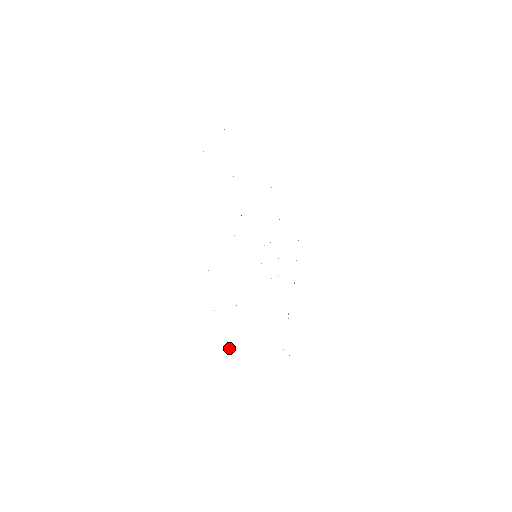
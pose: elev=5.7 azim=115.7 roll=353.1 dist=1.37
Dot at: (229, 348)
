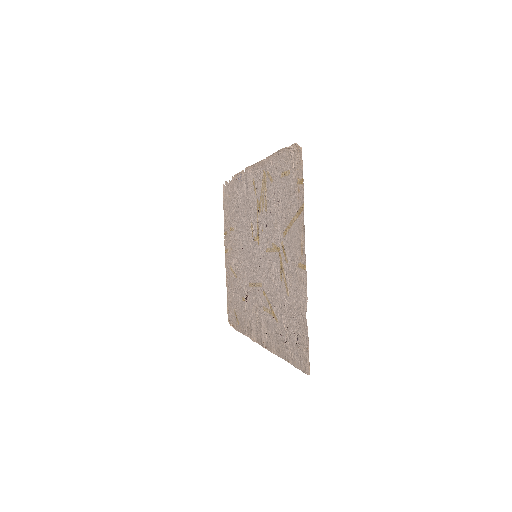
Dot at: (273, 347)
